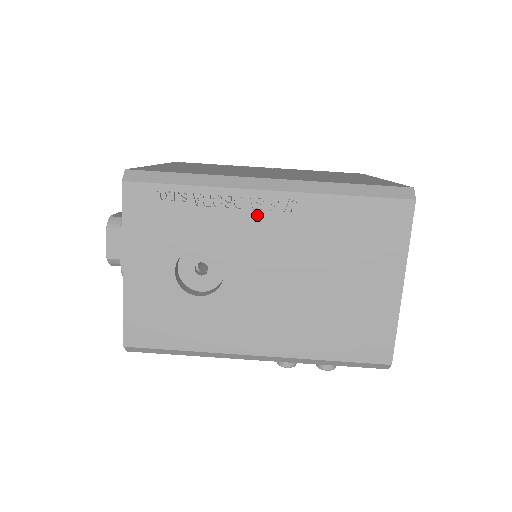
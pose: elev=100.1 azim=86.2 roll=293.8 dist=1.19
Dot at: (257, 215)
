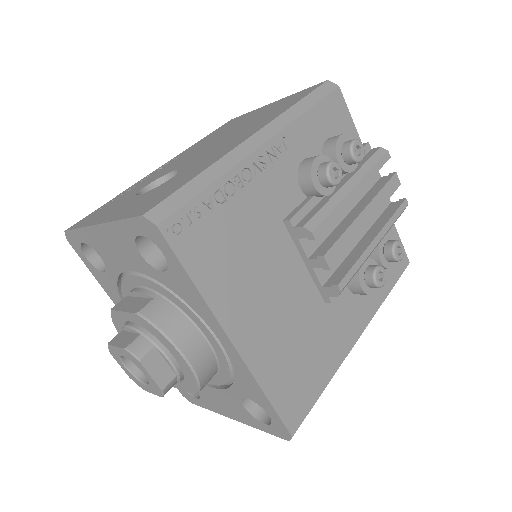
Dot at: (164, 168)
